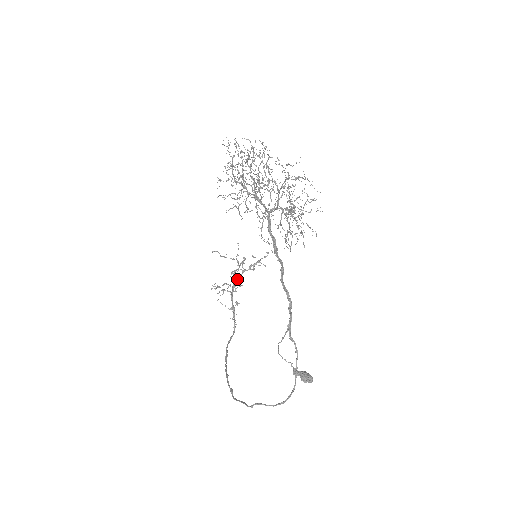
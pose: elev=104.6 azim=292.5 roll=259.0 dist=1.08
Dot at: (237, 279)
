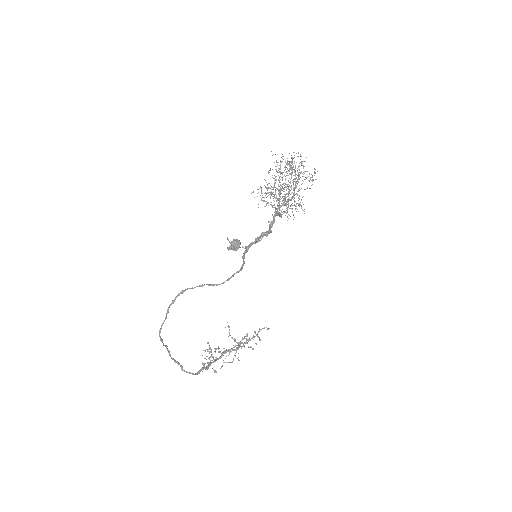
Dot at: (230, 349)
